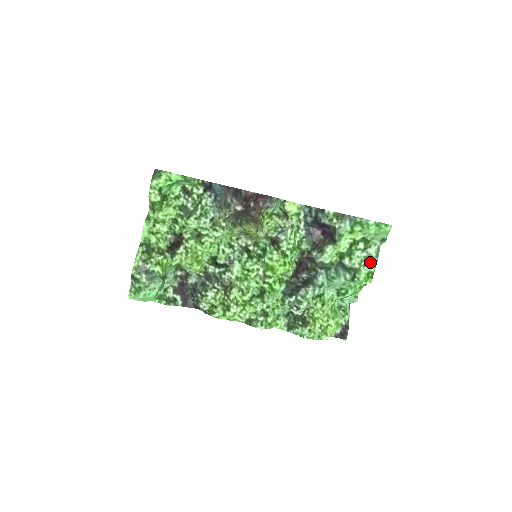
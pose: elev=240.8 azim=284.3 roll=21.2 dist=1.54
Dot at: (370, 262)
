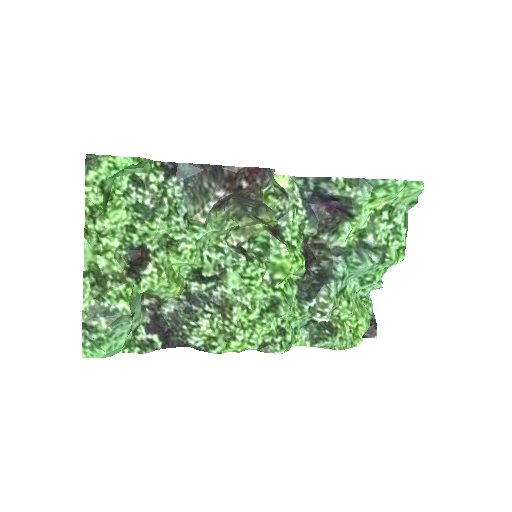
Dot at: (400, 234)
